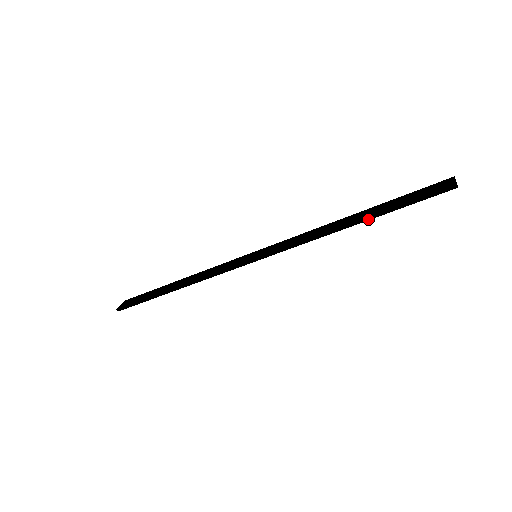
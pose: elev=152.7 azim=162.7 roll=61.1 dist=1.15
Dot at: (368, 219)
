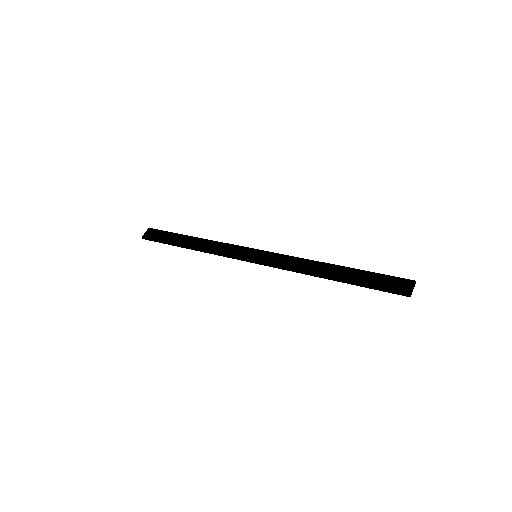
Dot at: (342, 282)
